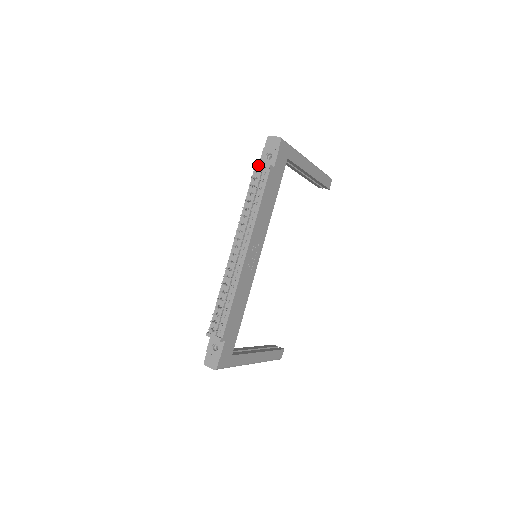
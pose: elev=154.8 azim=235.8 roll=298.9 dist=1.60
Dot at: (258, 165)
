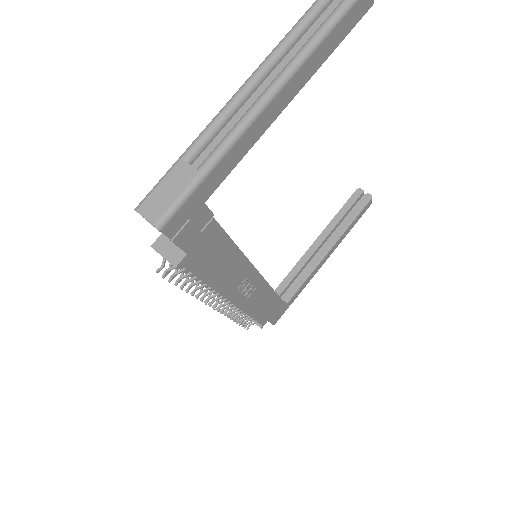
Dot at: occluded
